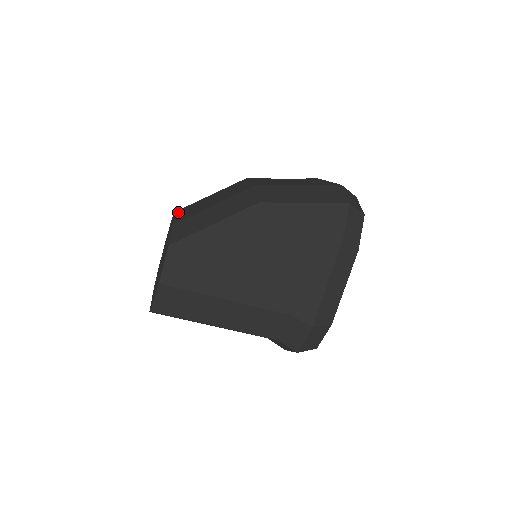
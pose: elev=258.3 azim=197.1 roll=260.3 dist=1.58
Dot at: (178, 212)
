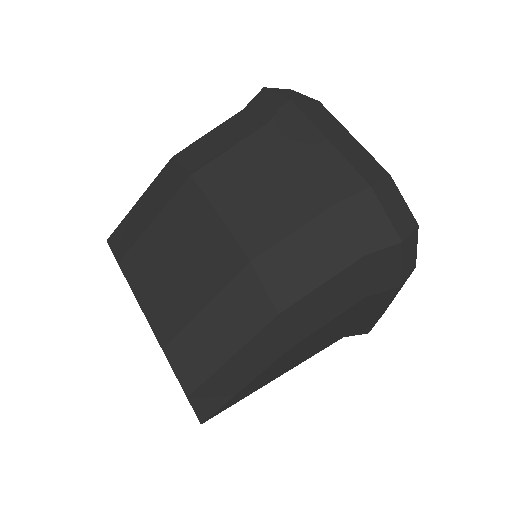
Dot at: (130, 277)
